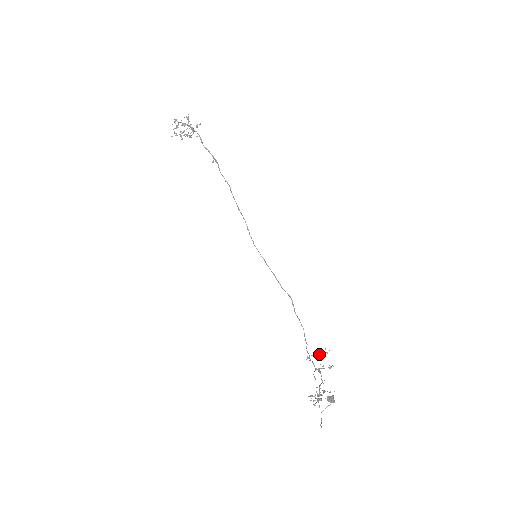
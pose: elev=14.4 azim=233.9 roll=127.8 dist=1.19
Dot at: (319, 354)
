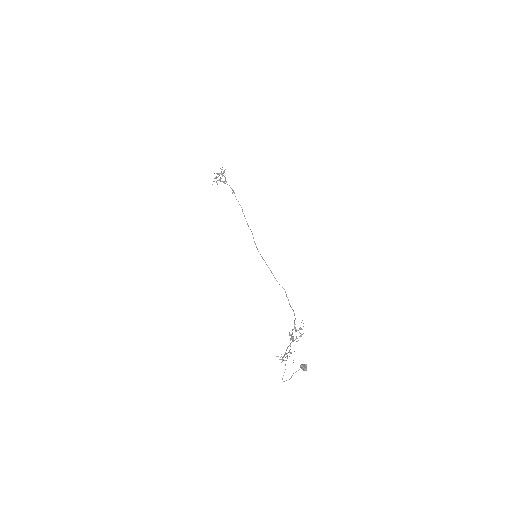
Dot at: (298, 330)
